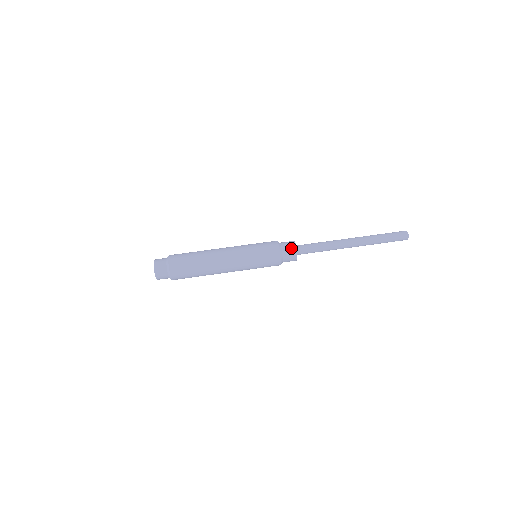
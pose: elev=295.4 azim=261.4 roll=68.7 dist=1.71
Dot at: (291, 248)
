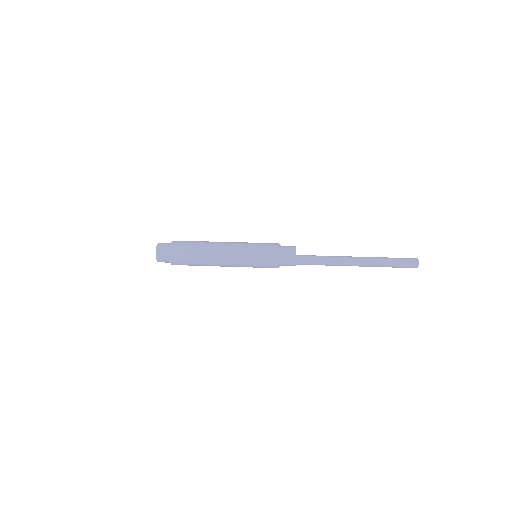
Dot at: occluded
